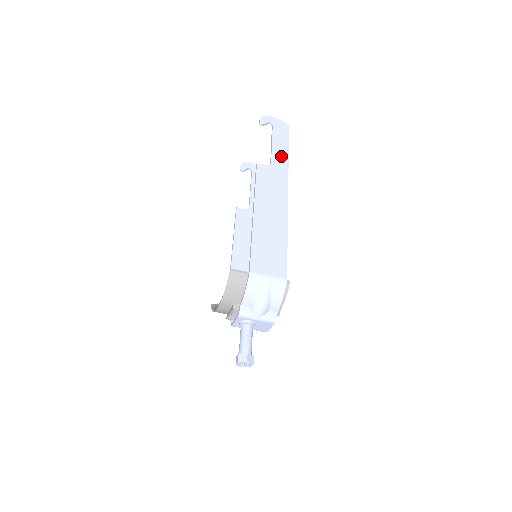
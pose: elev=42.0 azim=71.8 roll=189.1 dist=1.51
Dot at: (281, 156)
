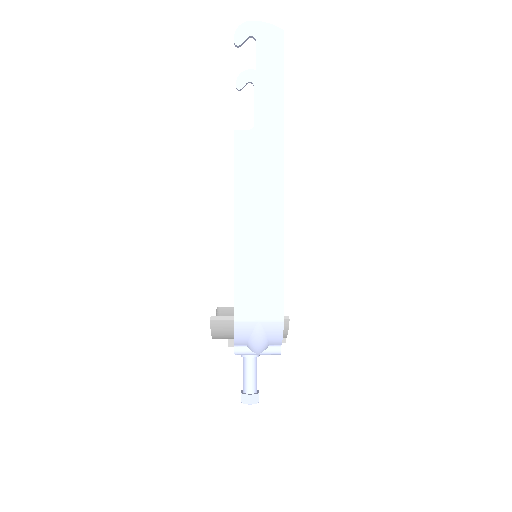
Dot at: (271, 103)
